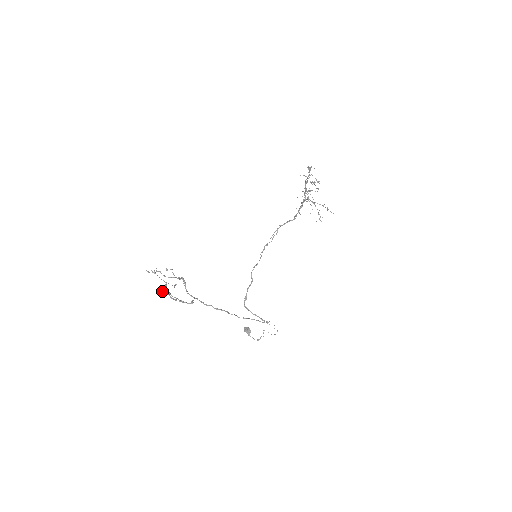
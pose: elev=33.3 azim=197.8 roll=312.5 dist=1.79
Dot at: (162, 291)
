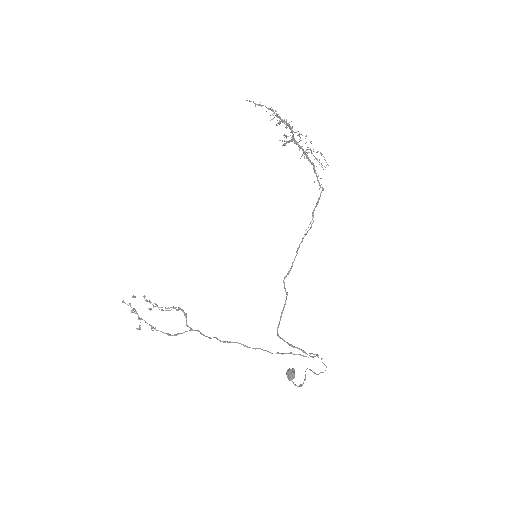
Dot at: occluded
